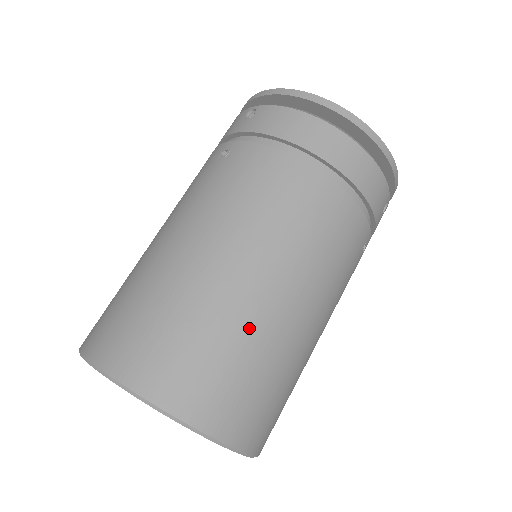
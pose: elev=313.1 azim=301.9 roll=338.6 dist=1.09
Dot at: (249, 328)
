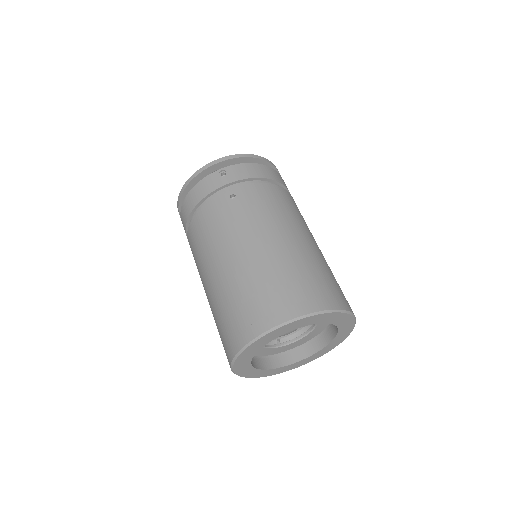
Dot at: (326, 263)
